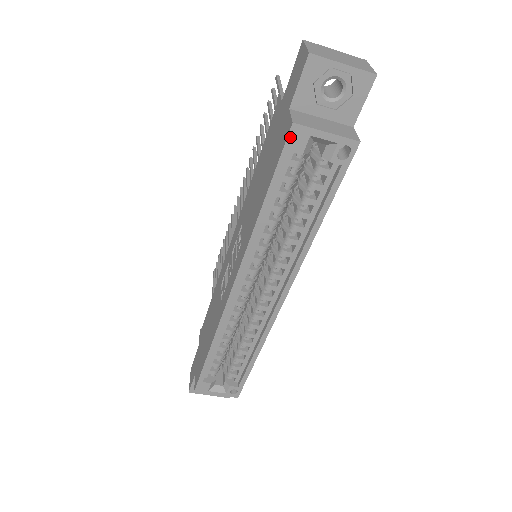
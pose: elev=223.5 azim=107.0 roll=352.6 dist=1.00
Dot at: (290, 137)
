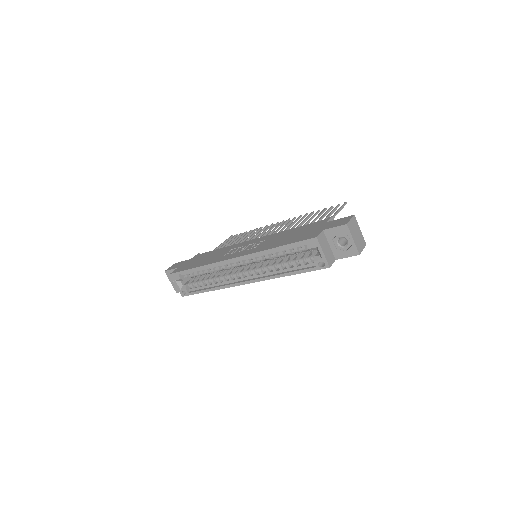
Dot at: (311, 240)
